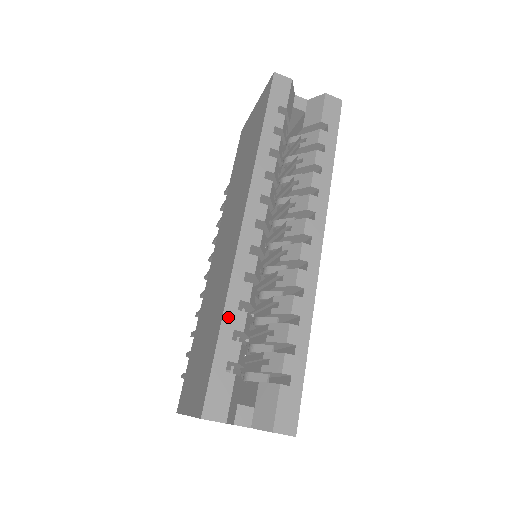
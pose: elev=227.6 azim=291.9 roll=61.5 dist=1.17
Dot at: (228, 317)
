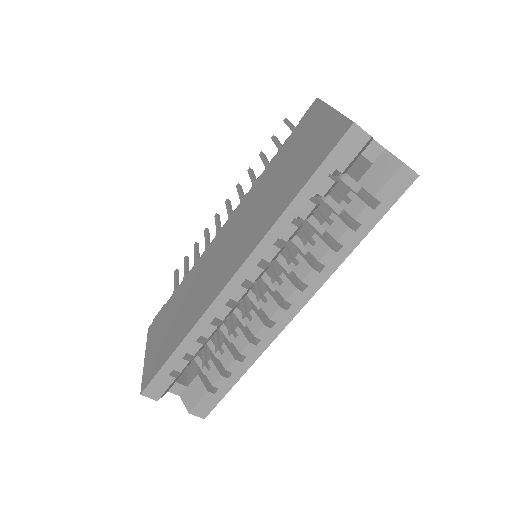
Dot at: (186, 344)
